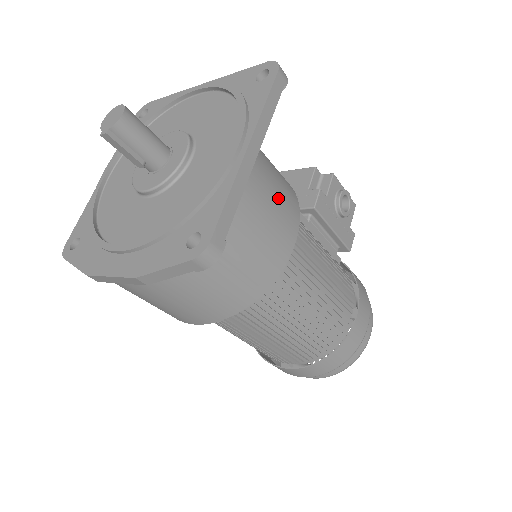
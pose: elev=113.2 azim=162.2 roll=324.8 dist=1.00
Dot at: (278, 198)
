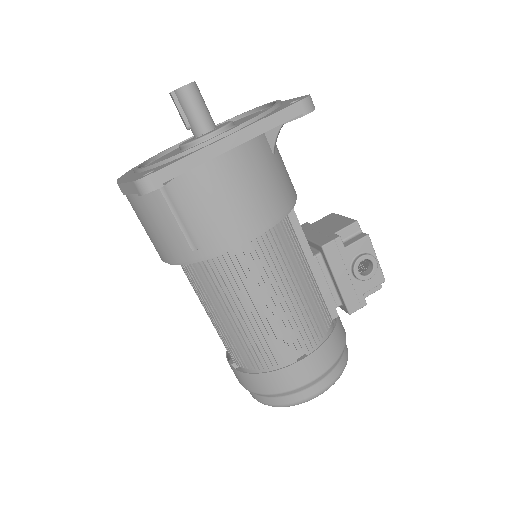
Dot at: (250, 195)
